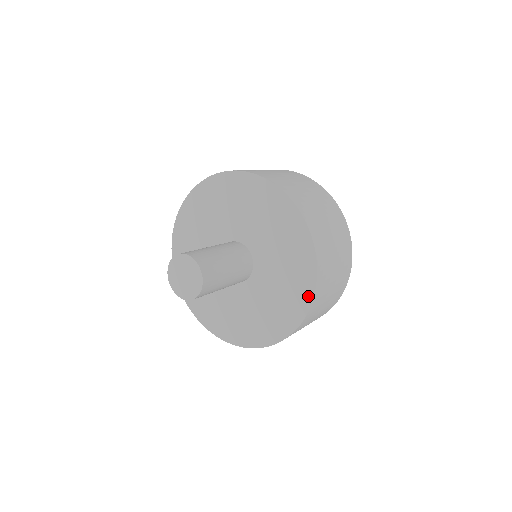
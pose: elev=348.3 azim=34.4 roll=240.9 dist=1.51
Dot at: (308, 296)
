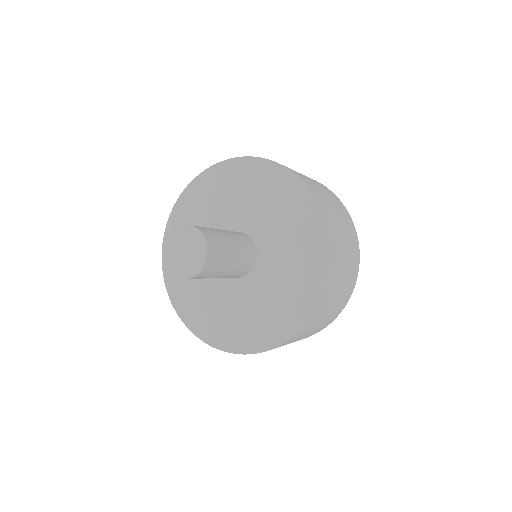
Dot at: (302, 319)
